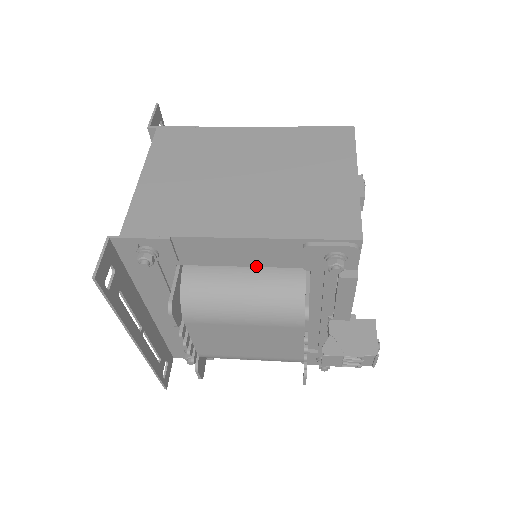
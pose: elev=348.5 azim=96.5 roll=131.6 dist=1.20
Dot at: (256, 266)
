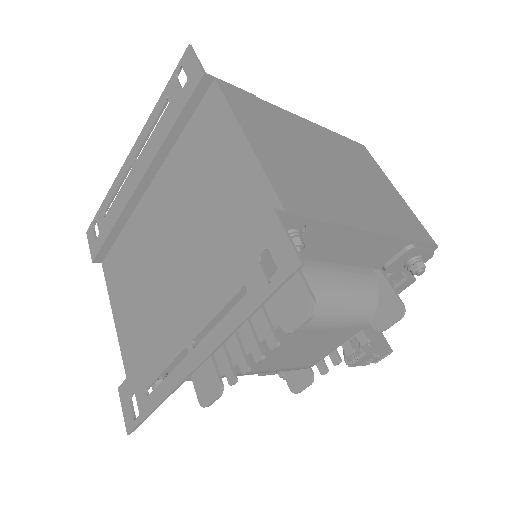
Dot at: (352, 264)
